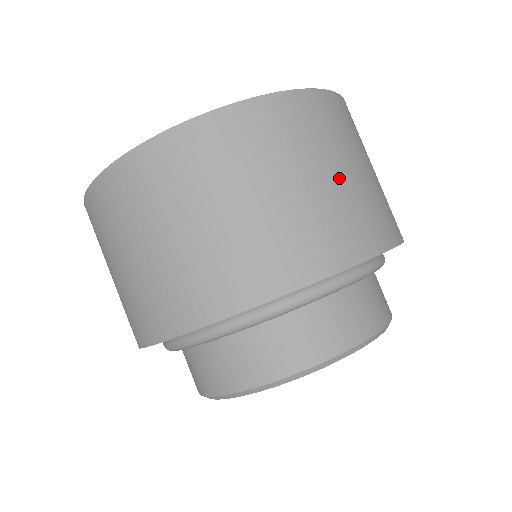
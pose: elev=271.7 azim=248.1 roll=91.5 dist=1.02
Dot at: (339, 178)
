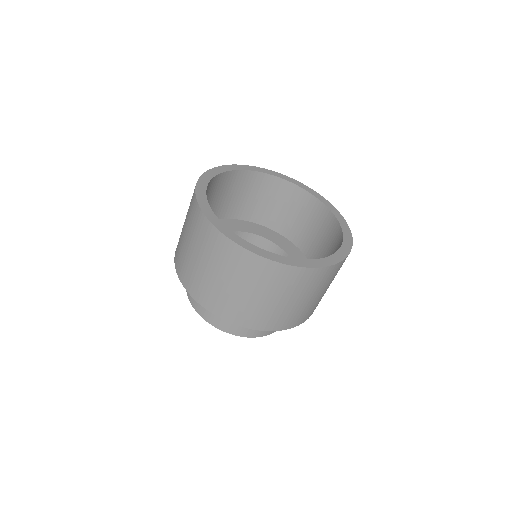
Dot at: (314, 299)
